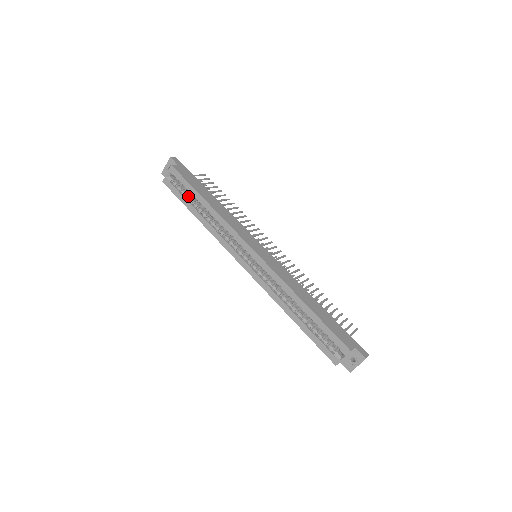
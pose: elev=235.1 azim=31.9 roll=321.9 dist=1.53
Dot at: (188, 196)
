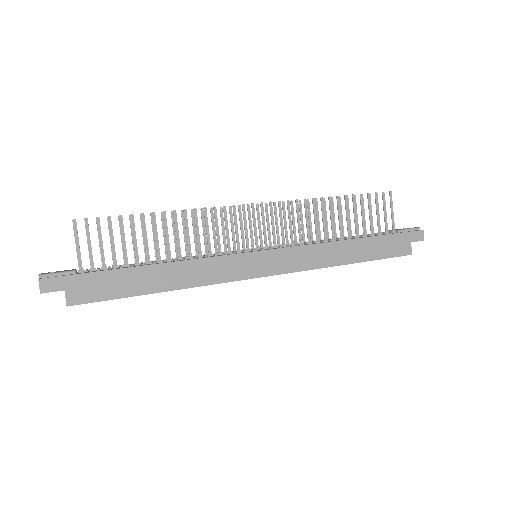
Dot at: occluded
